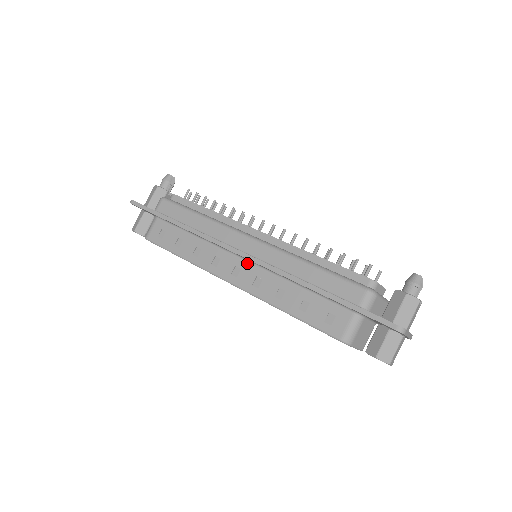
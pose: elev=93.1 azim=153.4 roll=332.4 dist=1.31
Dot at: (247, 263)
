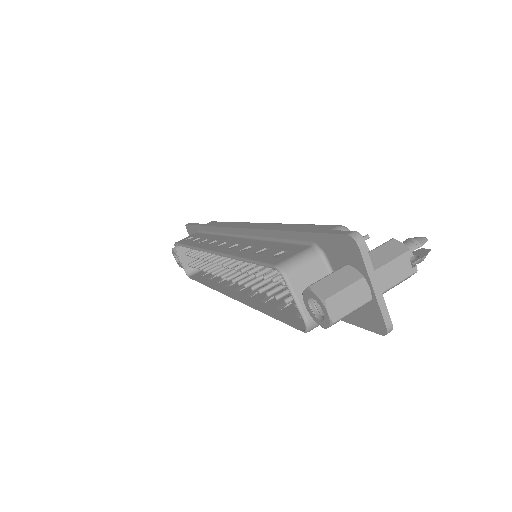
Dot at: (238, 238)
